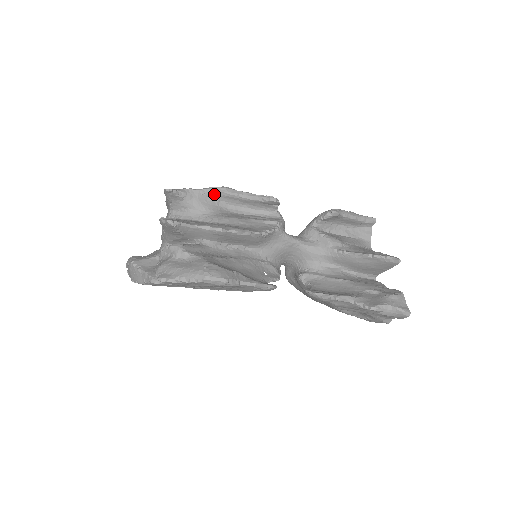
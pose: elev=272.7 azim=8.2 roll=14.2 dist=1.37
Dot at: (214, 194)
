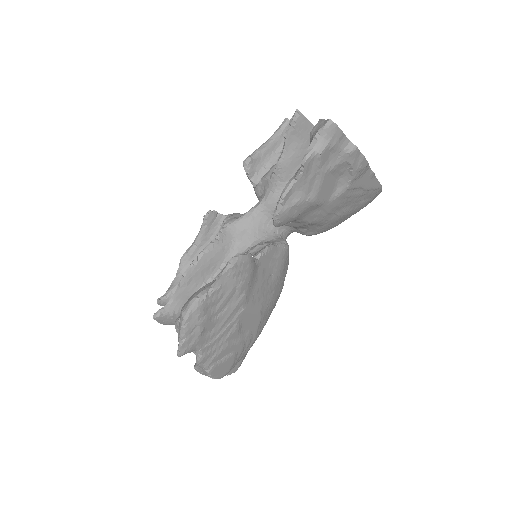
Dot at: (185, 266)
